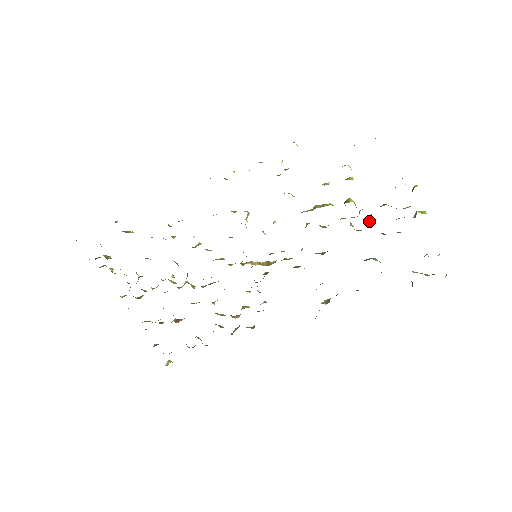
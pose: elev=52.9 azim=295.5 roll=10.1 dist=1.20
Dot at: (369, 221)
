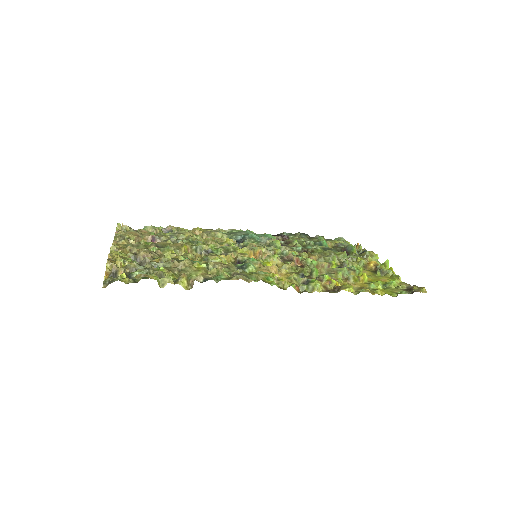
Dot at: occluded
